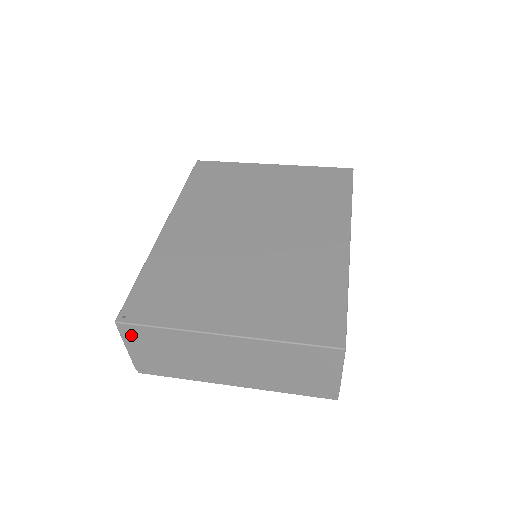
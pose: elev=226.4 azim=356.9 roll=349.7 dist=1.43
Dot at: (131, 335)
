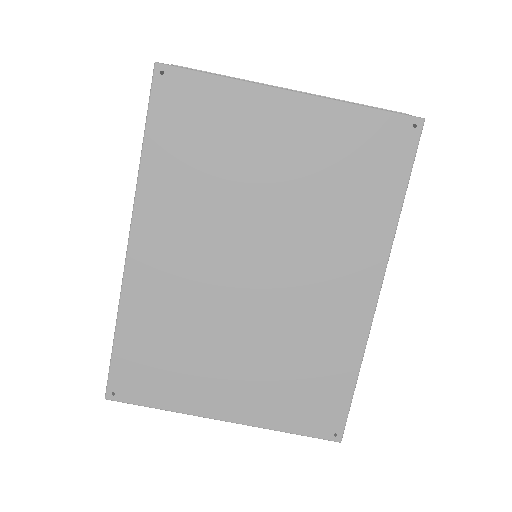
Dot at: occluded
